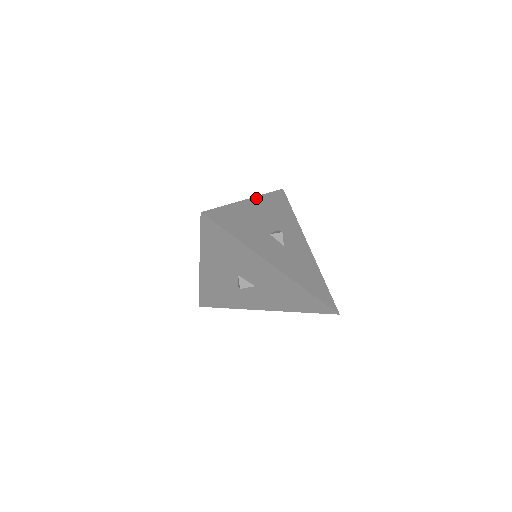
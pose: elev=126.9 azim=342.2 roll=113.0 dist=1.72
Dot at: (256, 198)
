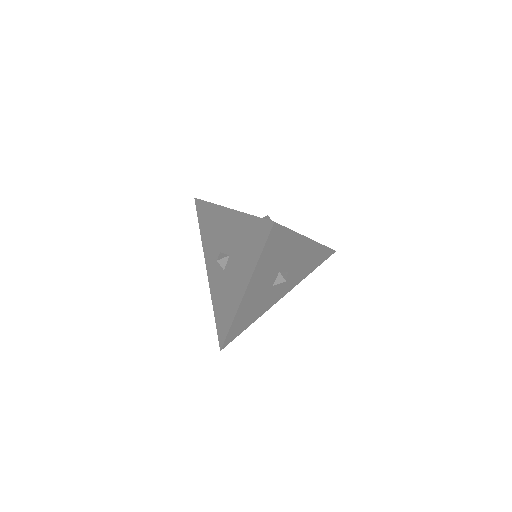
Dot at: occluded
